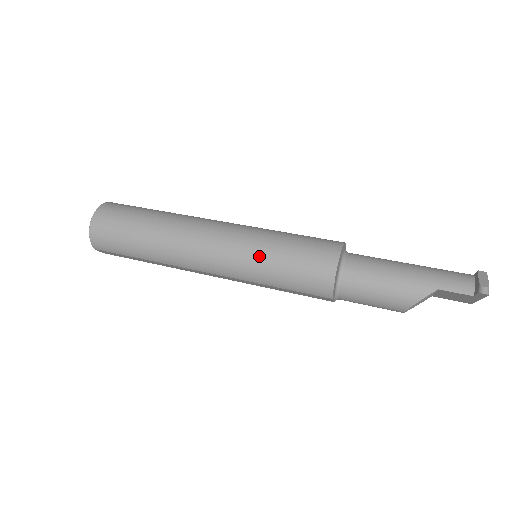
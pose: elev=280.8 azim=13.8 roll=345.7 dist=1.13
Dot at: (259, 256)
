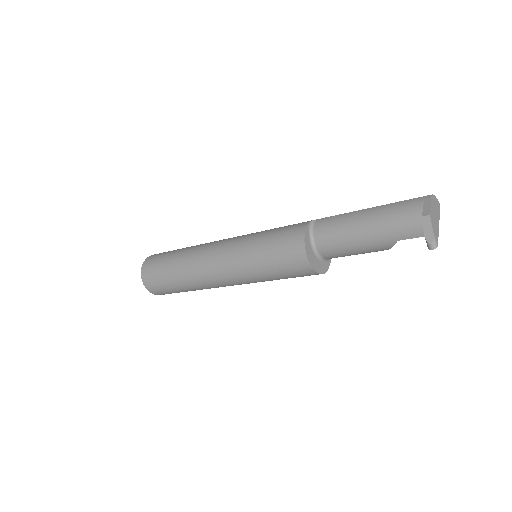
Dot at: (258, 278)
